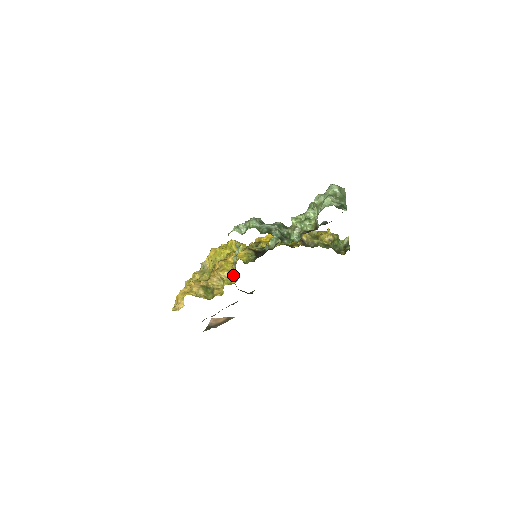
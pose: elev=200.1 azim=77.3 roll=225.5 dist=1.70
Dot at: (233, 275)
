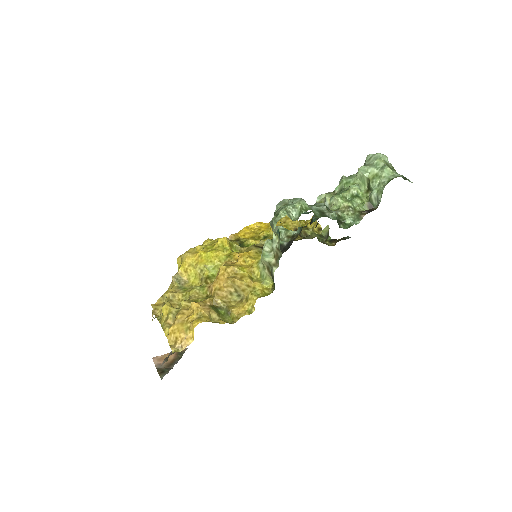
Dot at: (261, 282)
